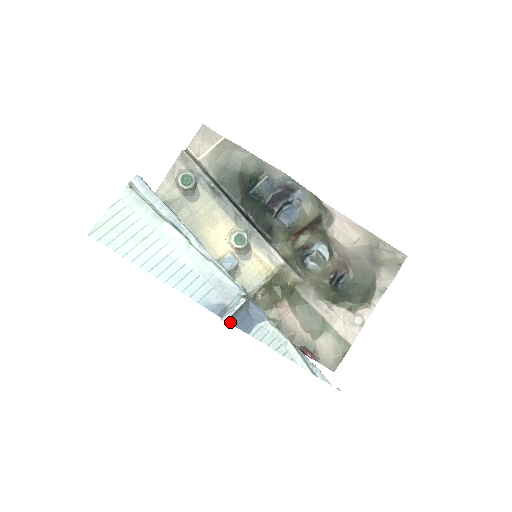
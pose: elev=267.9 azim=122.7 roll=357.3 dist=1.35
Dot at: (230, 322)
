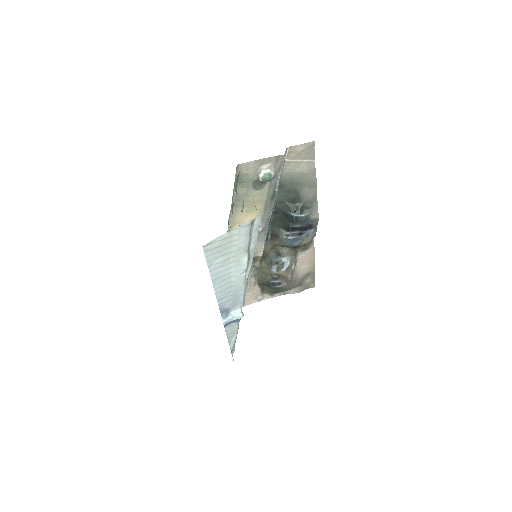
Dot at: occluded
